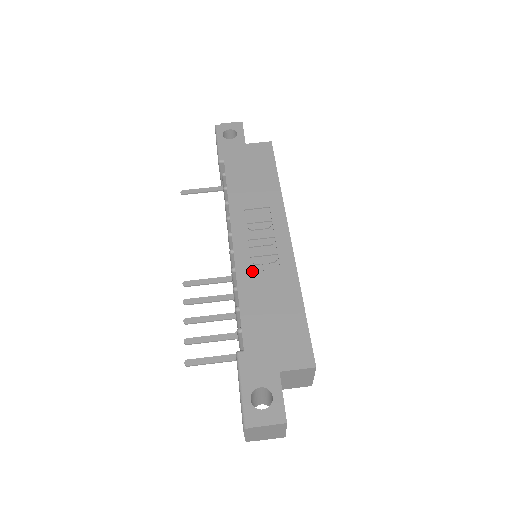
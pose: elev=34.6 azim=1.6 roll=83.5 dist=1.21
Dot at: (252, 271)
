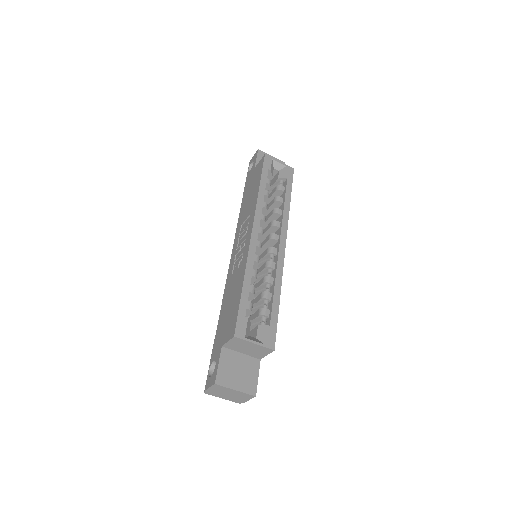
Dot at: (233, 273)
